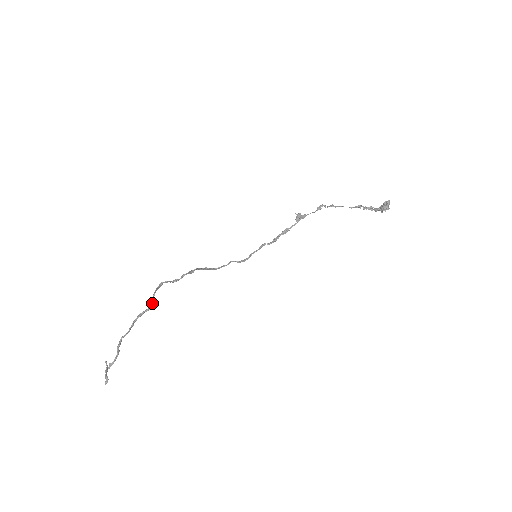
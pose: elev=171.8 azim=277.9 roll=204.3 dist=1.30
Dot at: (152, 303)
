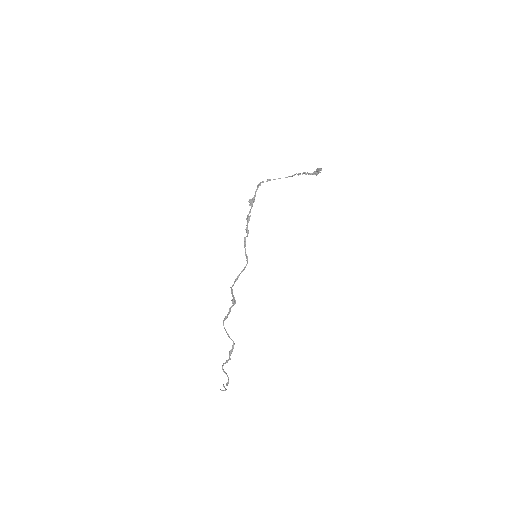
Dot at: (232, 340)
